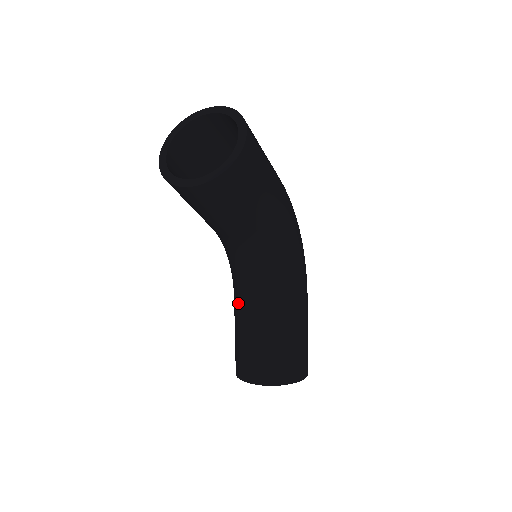
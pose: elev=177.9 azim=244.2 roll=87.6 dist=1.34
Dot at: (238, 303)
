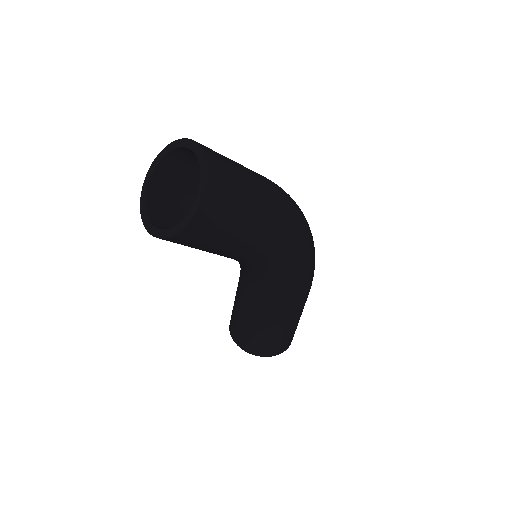
Dot at: (239, 277)
